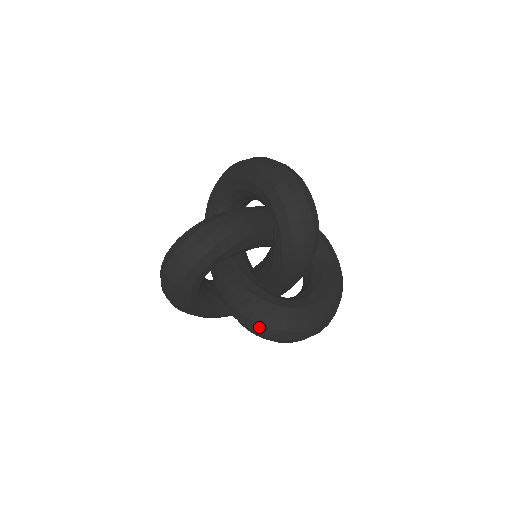
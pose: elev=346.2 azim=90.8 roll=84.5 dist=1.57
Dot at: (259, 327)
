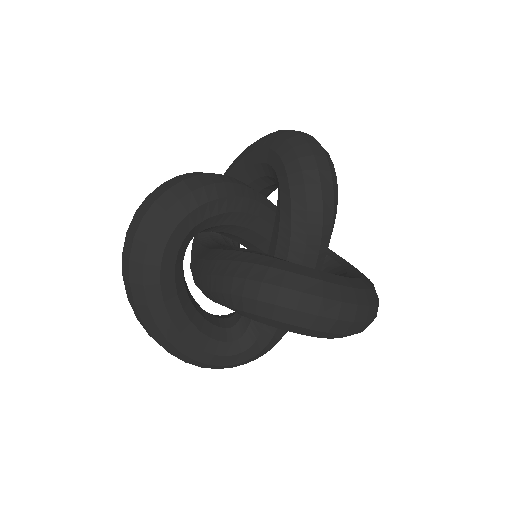
Dot at: (261, 288)
